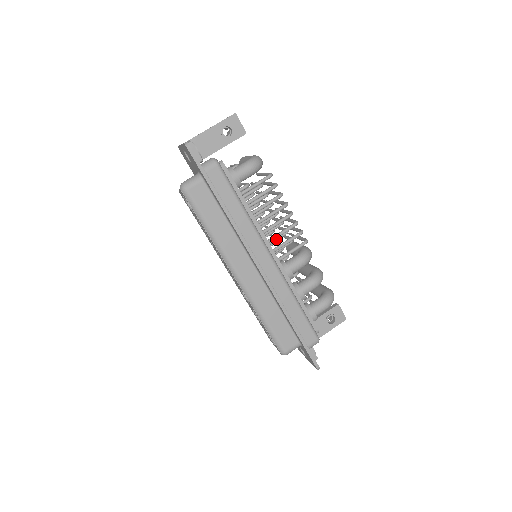
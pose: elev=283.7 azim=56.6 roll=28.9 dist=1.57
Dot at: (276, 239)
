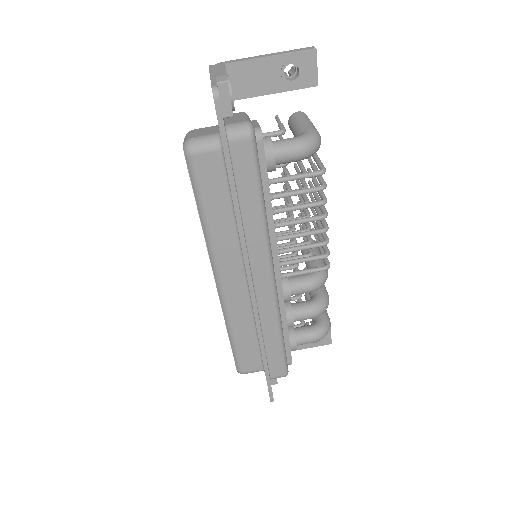
Dot at: occluded
